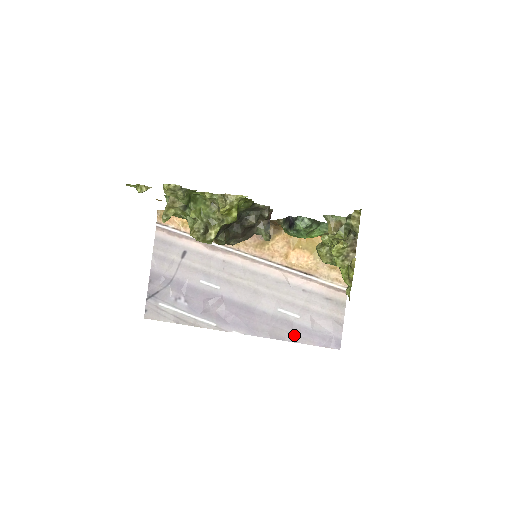
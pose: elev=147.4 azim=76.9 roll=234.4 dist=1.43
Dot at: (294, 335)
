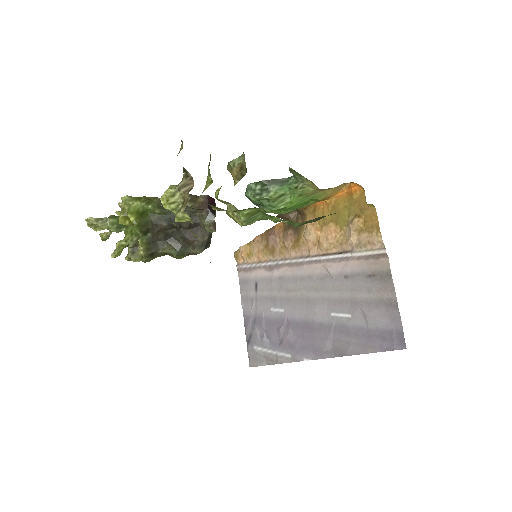
Dot at: (353, 344)
